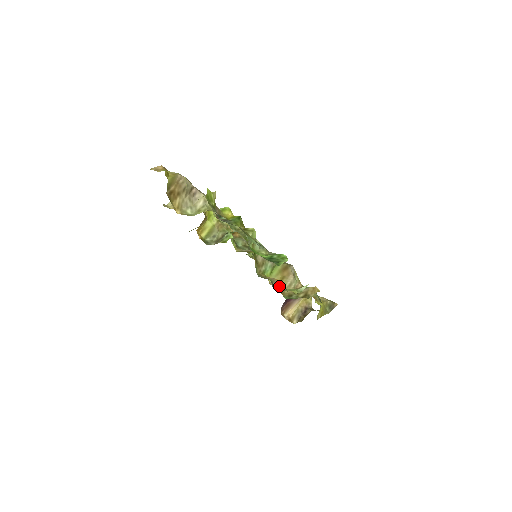
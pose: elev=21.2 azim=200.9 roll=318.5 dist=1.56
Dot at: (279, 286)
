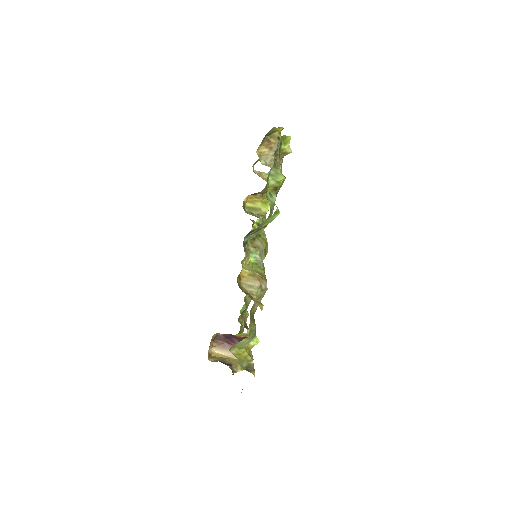
Dot at: (247, 254)
